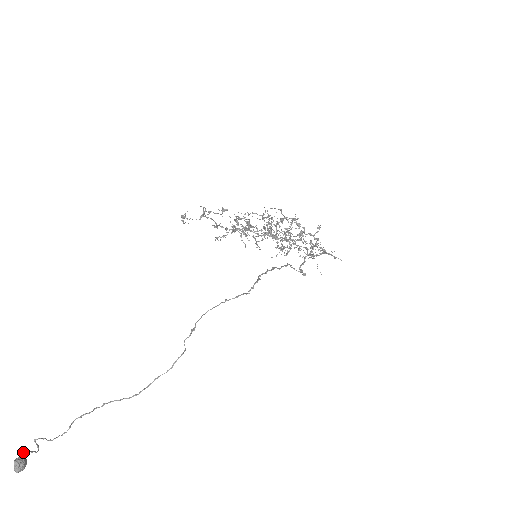
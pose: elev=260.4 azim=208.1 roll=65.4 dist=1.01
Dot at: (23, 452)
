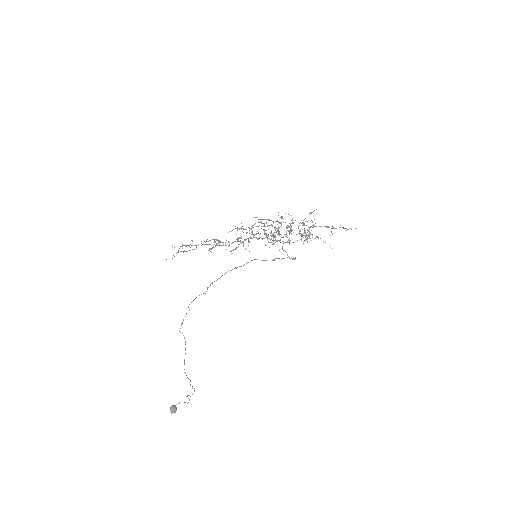
Dot at: (178, 403)
